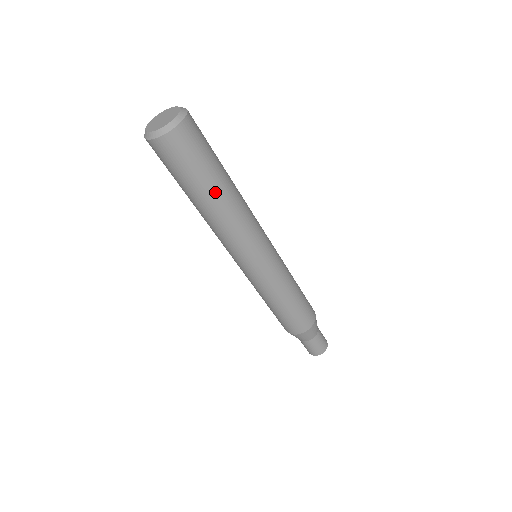
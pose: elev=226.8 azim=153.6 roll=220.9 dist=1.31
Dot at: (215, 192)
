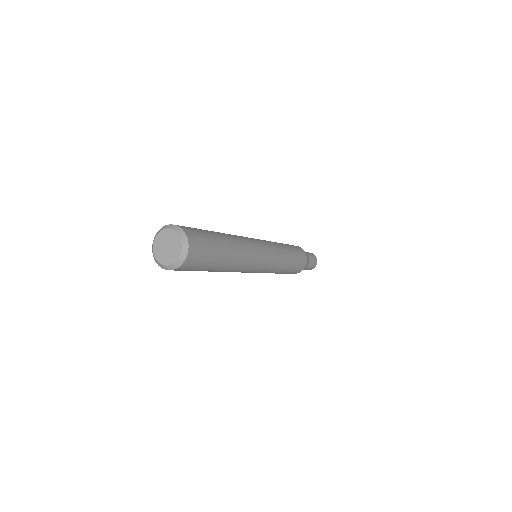
Dot at: (223, 264)
